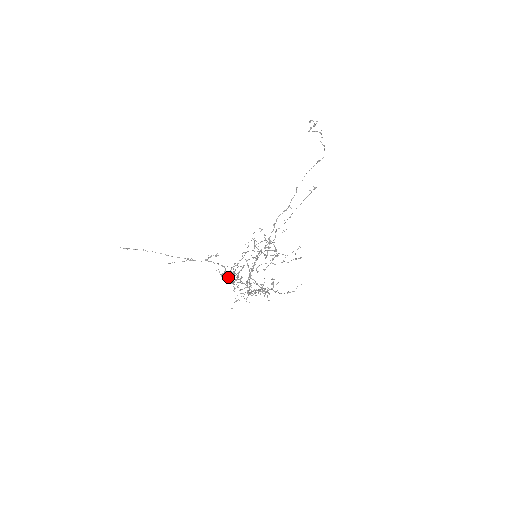
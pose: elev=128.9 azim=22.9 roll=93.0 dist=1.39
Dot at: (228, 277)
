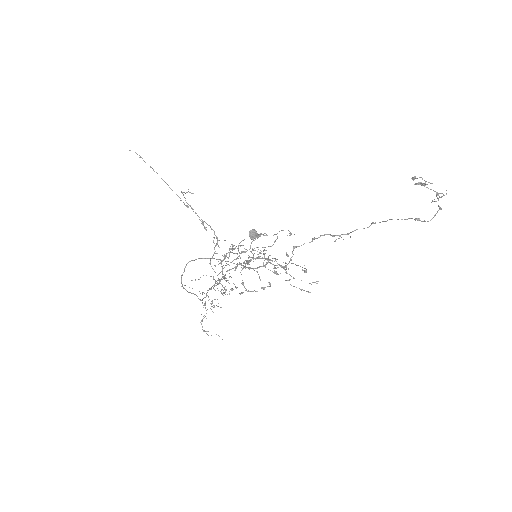
Dot at: (254, 238)
